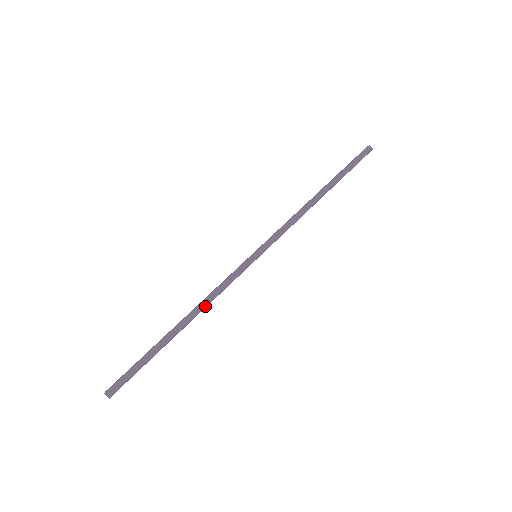
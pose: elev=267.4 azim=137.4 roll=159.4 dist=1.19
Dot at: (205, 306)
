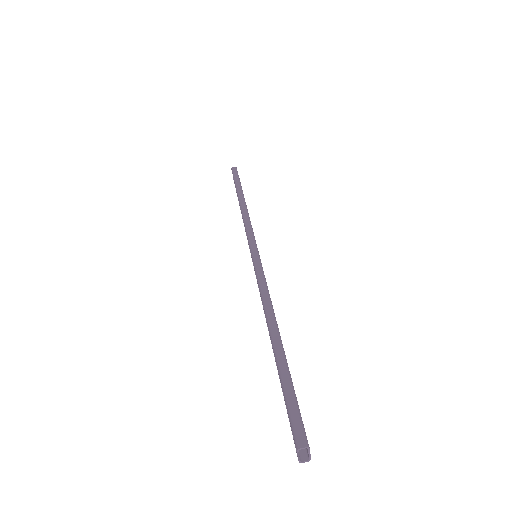
Dot at: (270, 304)
